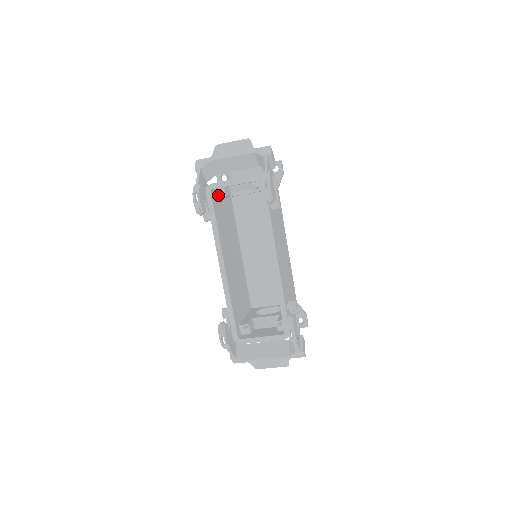
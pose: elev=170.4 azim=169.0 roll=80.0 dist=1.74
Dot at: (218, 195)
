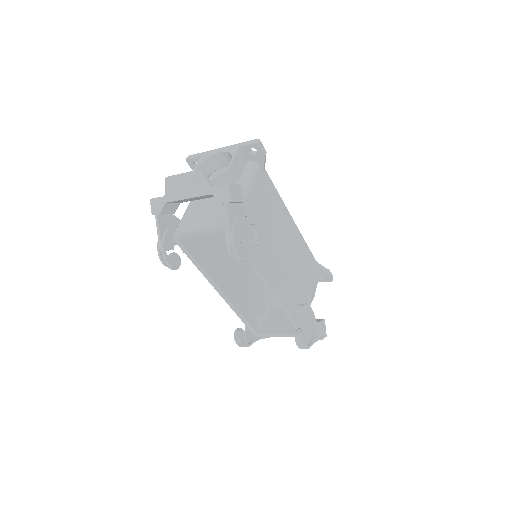
Dot at: occluded
